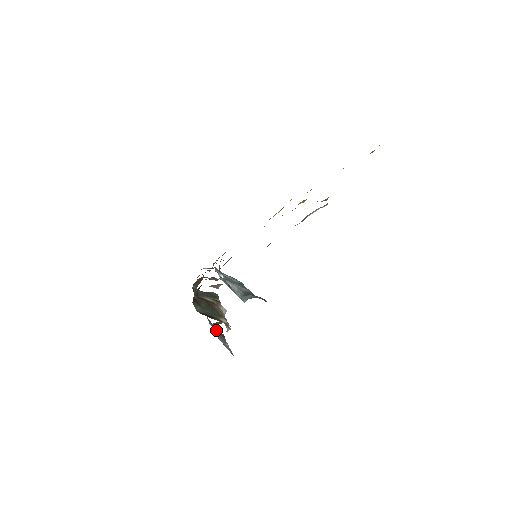
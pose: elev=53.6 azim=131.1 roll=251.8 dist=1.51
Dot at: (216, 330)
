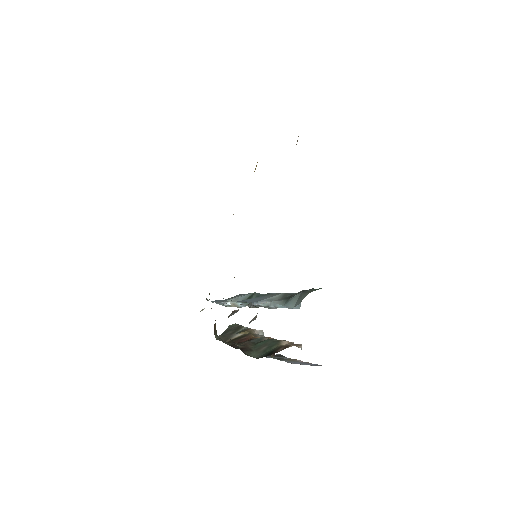
Dot at: occluded
